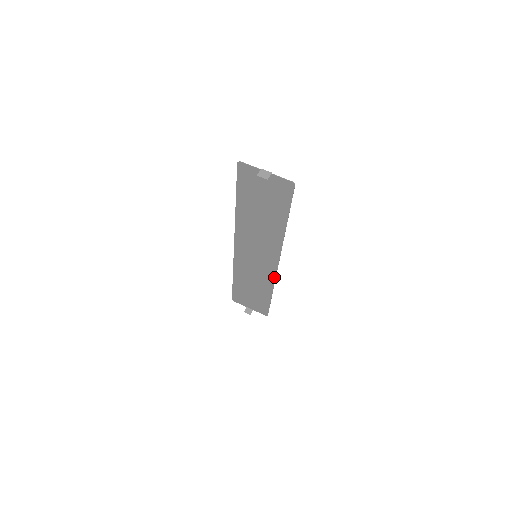
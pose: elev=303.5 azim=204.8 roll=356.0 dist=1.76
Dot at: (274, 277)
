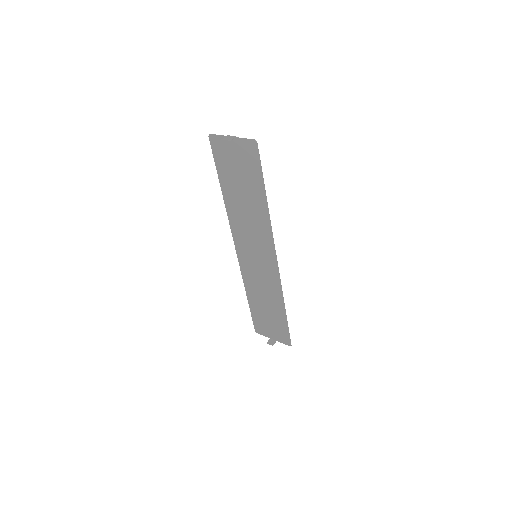
Dot at: (279, 281)
